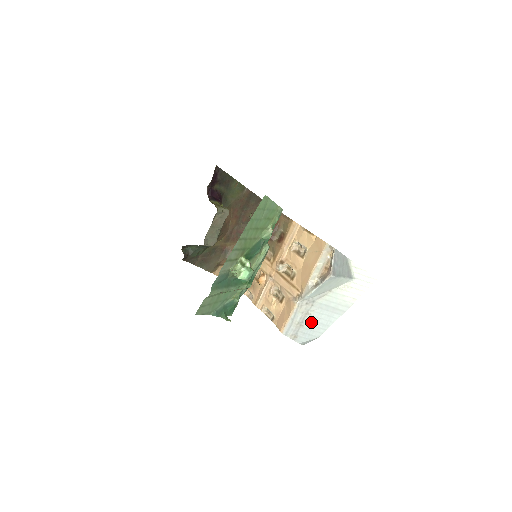
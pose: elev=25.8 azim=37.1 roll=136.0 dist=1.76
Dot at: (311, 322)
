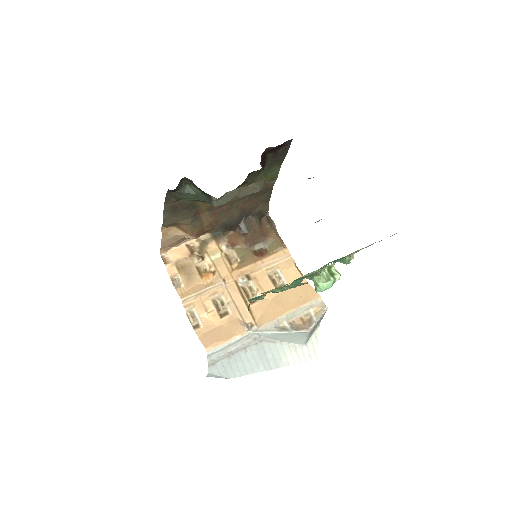
Dot at: (239, 359)
